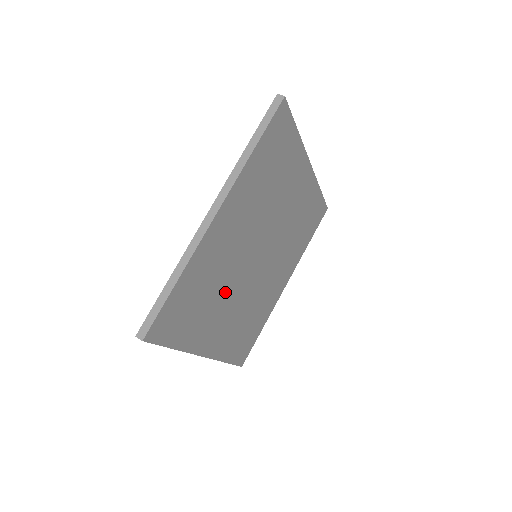
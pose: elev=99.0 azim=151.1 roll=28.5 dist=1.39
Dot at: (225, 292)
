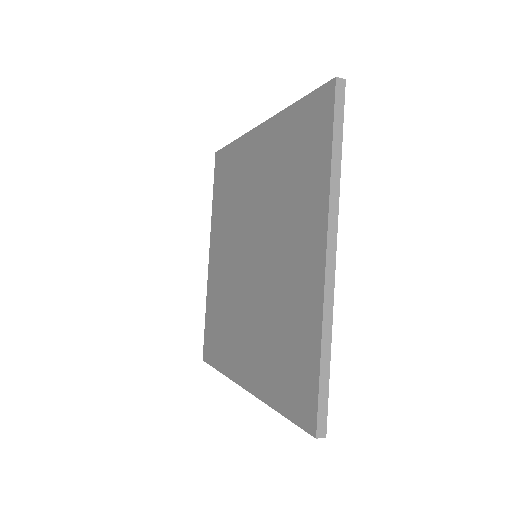
Dot at: occluded
